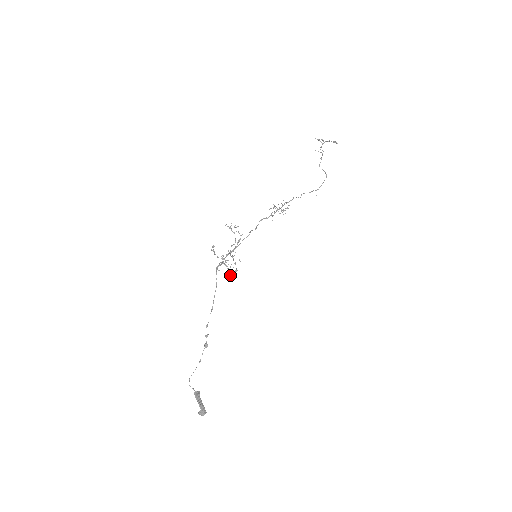
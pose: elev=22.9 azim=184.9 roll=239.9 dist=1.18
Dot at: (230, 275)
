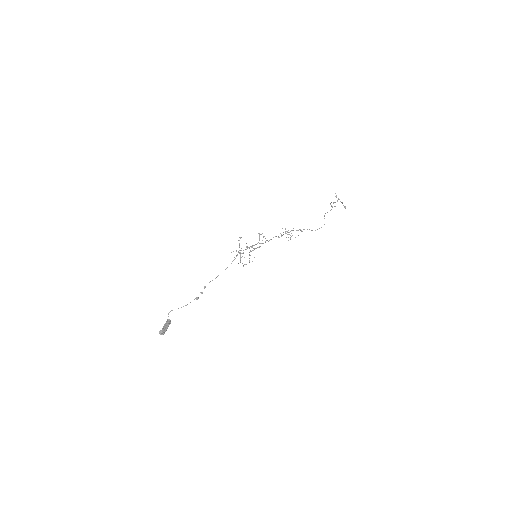
Dot at: (238, 263)
